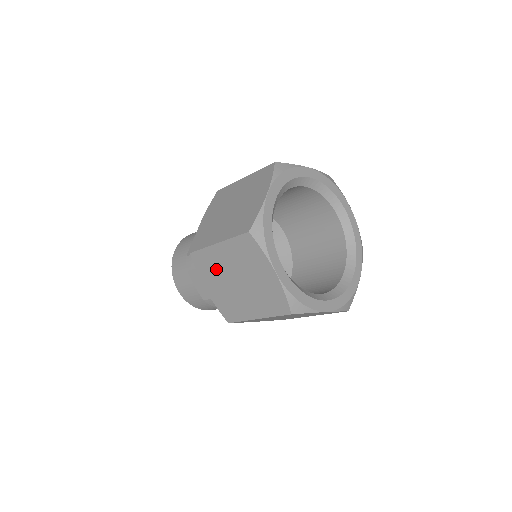
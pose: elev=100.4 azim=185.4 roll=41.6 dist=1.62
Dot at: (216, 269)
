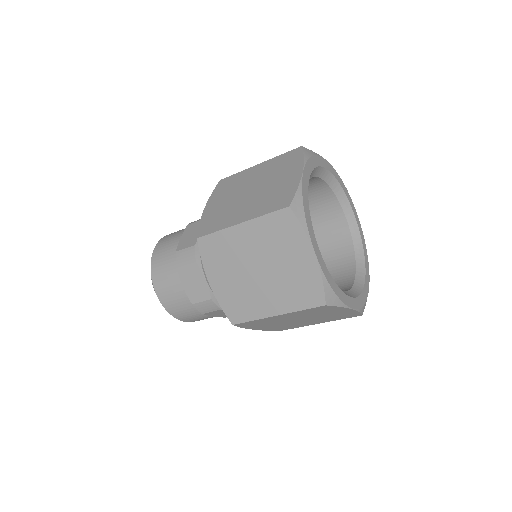
Dot at: (271, 322)
